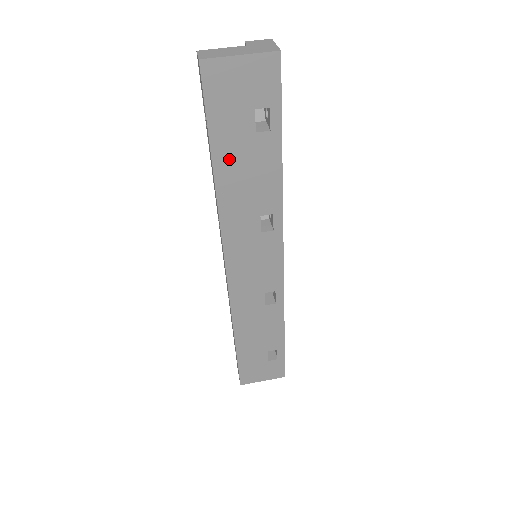
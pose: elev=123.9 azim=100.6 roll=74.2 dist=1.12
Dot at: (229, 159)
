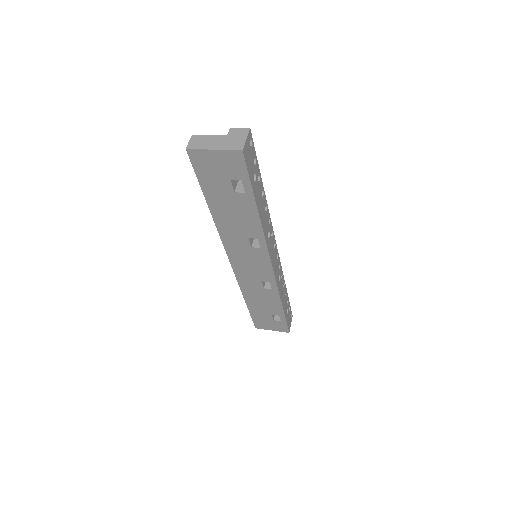
Dot at: (219, 203)
